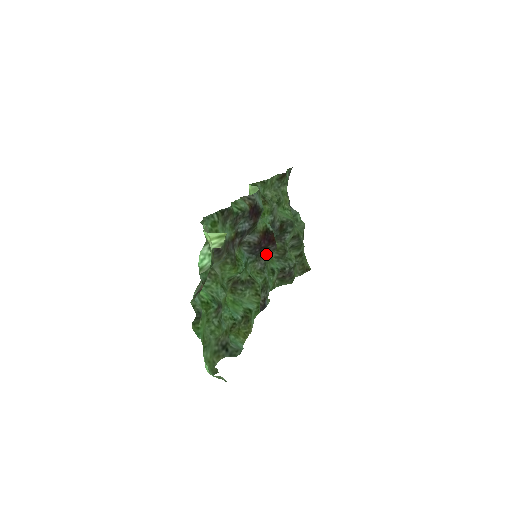
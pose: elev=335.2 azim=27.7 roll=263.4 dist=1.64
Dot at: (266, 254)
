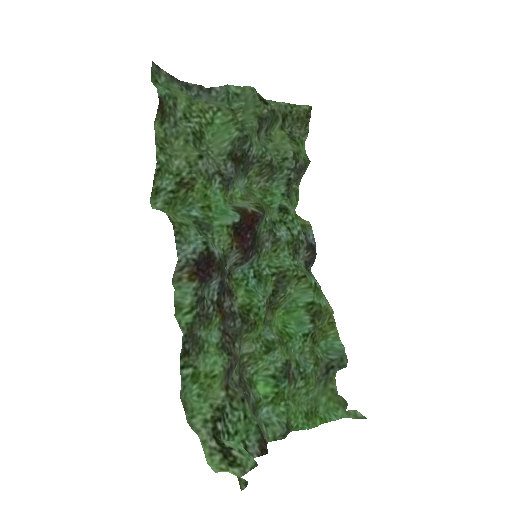
Dot at: (260, 226)
